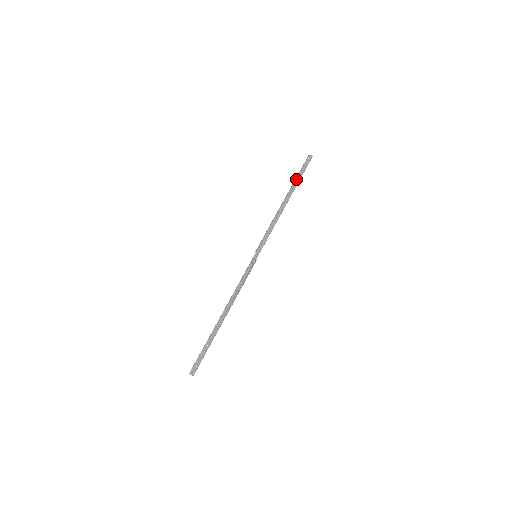
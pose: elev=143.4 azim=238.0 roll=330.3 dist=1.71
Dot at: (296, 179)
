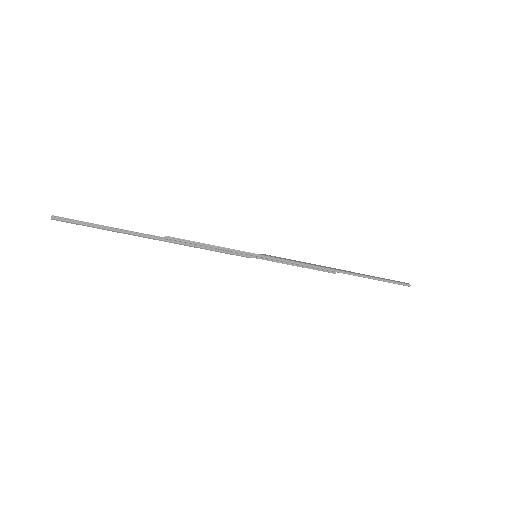
Dot at: (373, 276)
